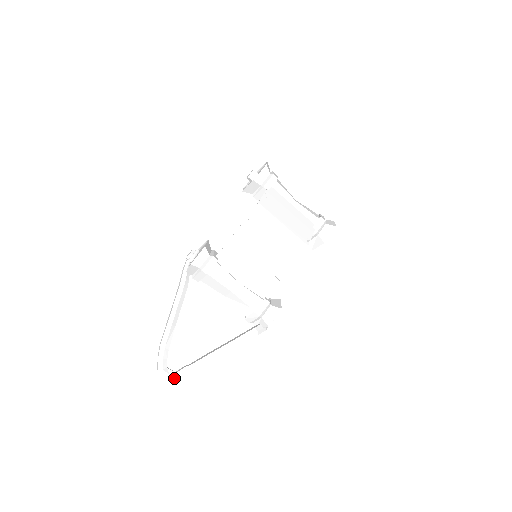
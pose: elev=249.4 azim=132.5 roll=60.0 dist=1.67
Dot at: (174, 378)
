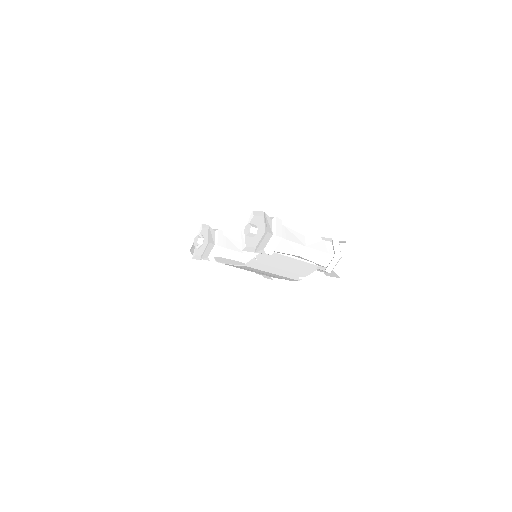
Dot at: occluded
